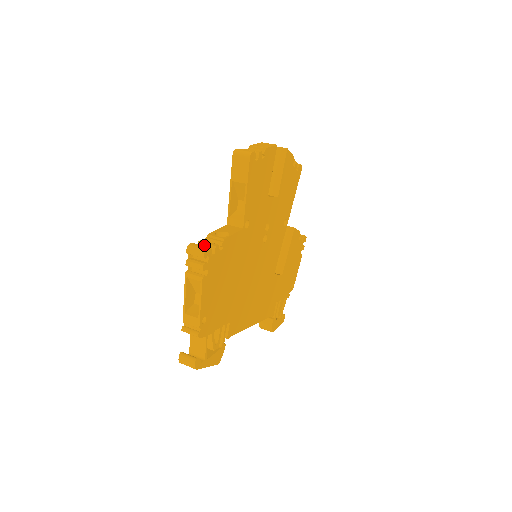
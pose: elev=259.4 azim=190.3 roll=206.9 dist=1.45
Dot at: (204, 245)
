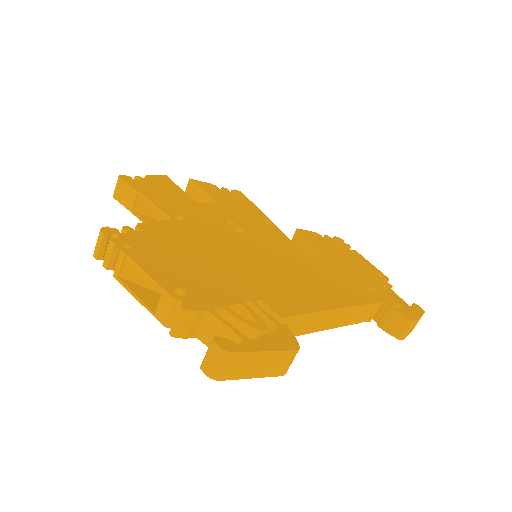
Dot at: occluded
